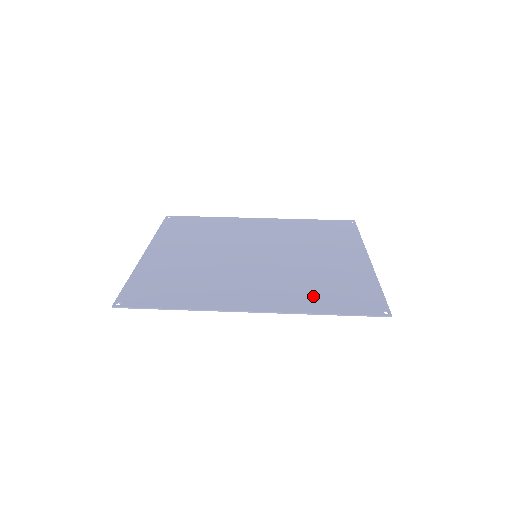
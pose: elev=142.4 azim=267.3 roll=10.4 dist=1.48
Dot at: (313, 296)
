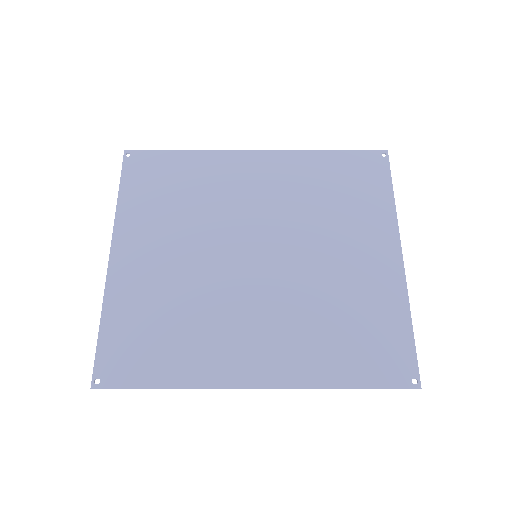
Dot at: (330, 351)
